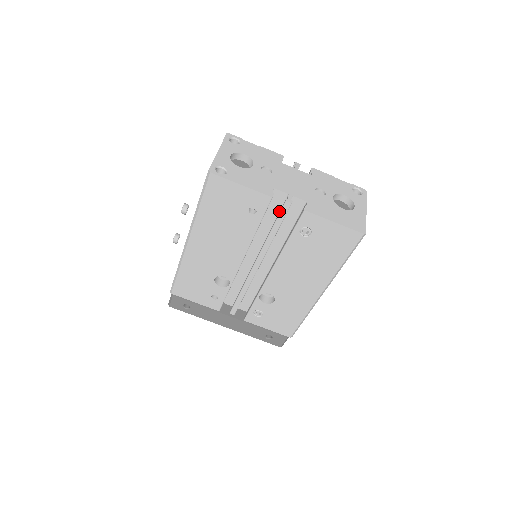
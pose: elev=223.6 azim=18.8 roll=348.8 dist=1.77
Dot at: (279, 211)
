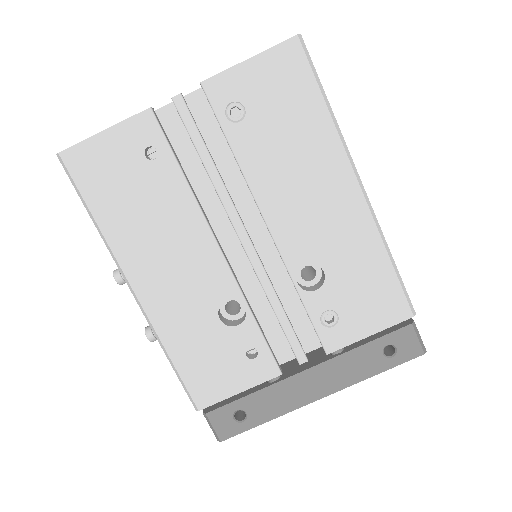
Dot at: occluded
